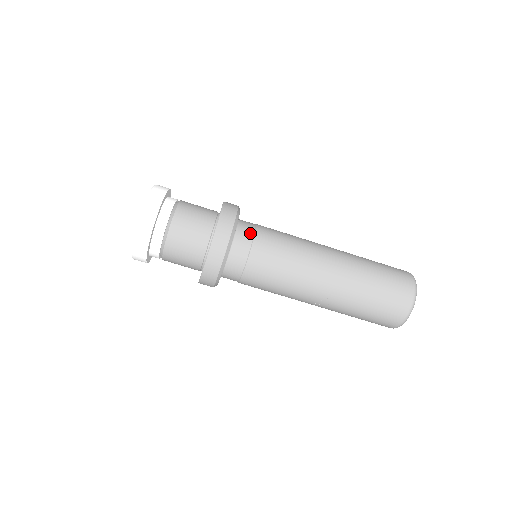
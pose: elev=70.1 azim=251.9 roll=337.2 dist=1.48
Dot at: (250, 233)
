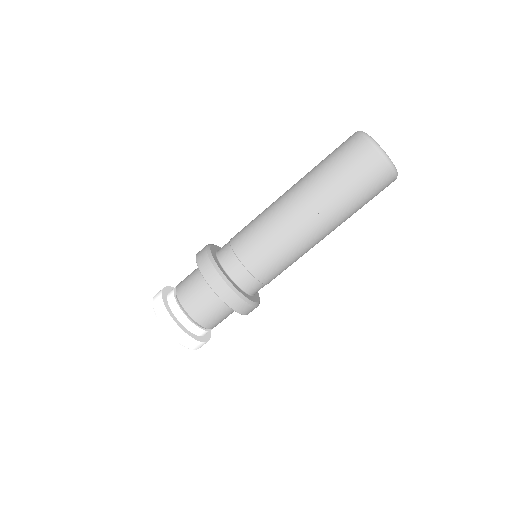
Dot at: (227, 243)
